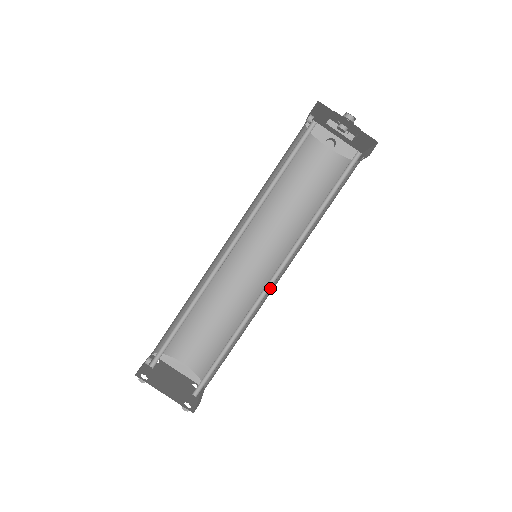
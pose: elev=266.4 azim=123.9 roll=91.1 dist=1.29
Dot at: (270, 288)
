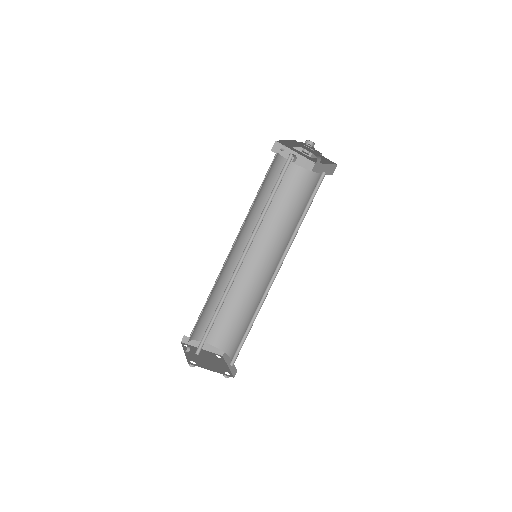
Dot at: (267, 276)
